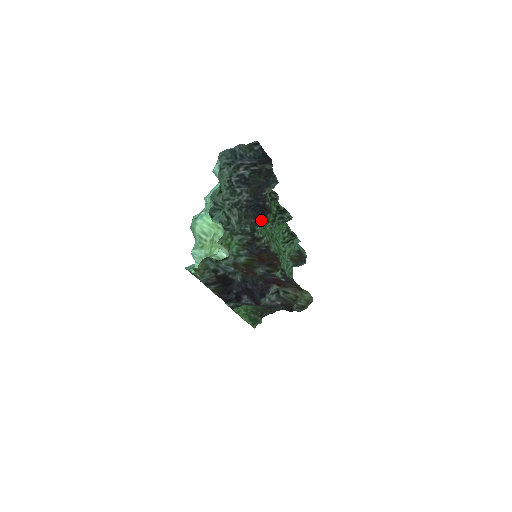
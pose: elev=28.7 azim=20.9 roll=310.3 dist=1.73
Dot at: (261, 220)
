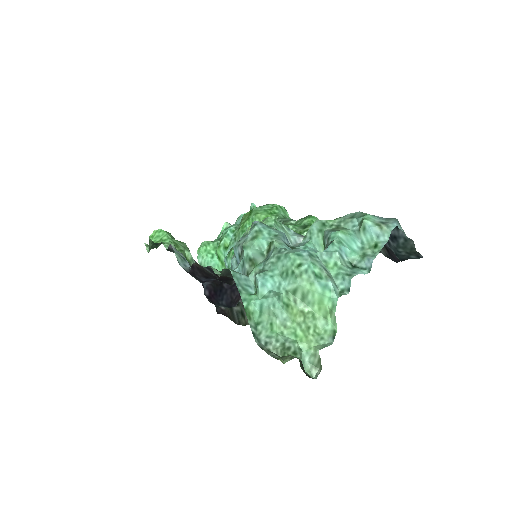
Dot at: occluded
